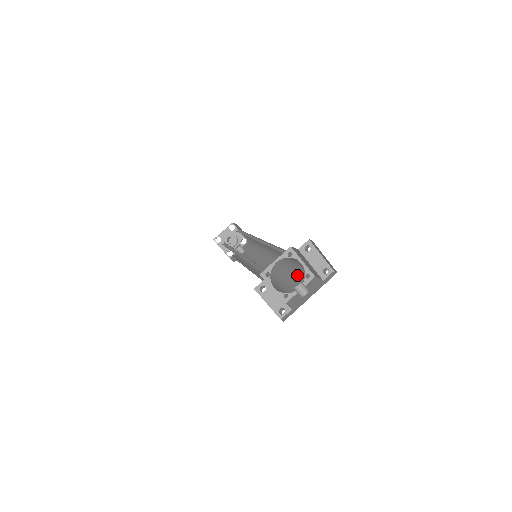
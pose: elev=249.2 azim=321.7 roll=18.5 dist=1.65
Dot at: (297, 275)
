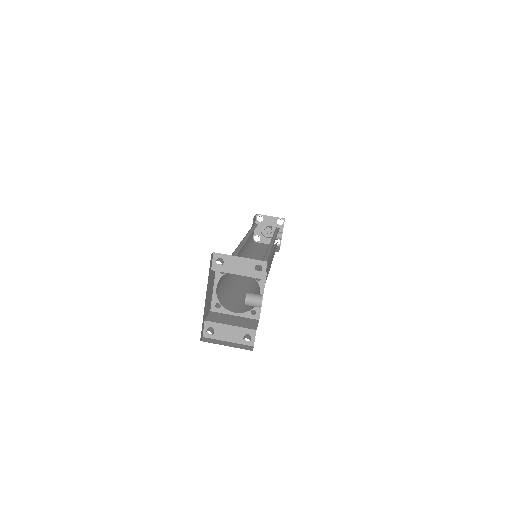
Dot at: occluded
